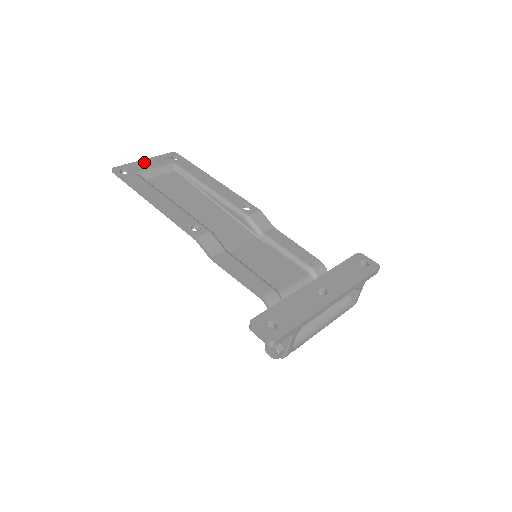
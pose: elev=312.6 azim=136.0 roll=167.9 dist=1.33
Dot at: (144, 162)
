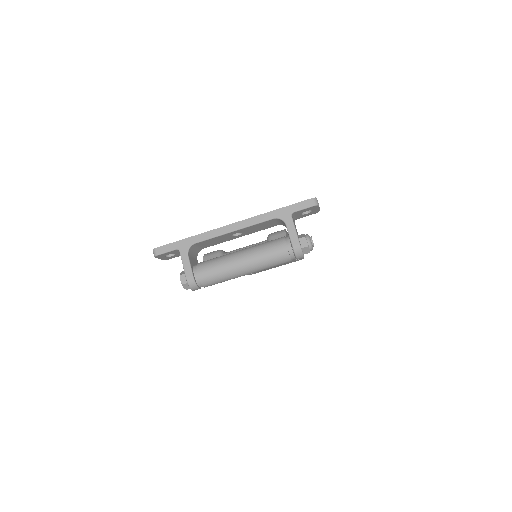
Dot at: occluded
